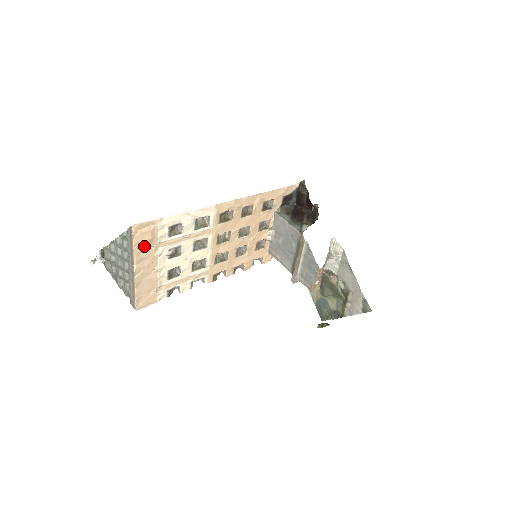
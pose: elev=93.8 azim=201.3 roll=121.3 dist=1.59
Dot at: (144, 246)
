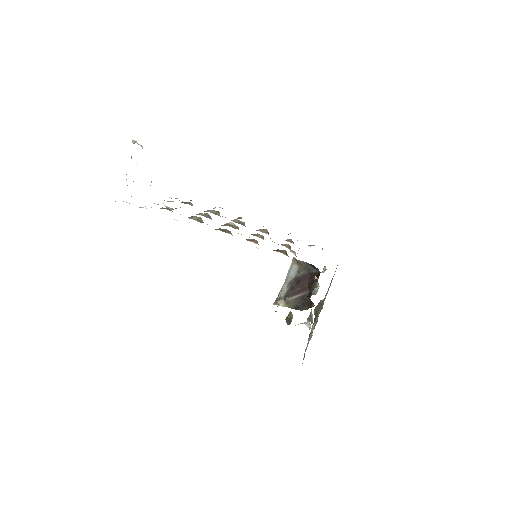
Dot at: occluded
